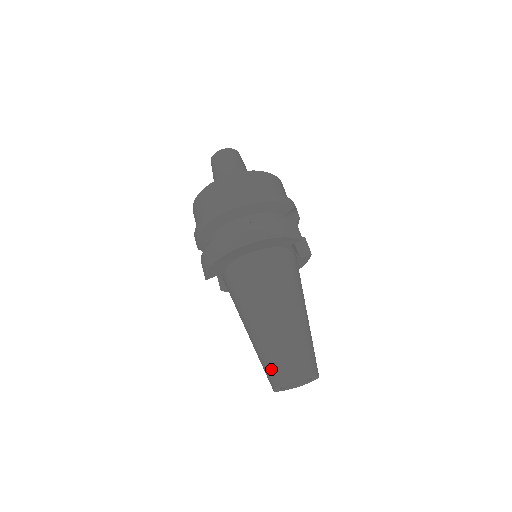
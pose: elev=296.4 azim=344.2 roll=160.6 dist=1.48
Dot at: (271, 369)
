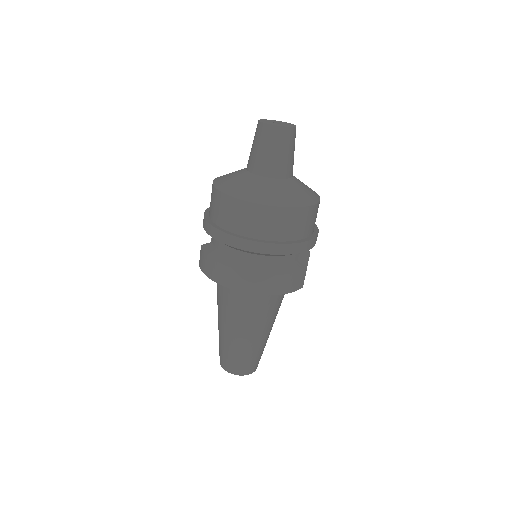
Dot at: (224, 359)
